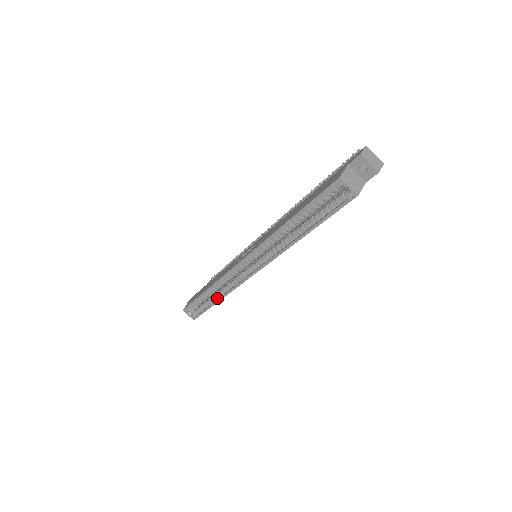
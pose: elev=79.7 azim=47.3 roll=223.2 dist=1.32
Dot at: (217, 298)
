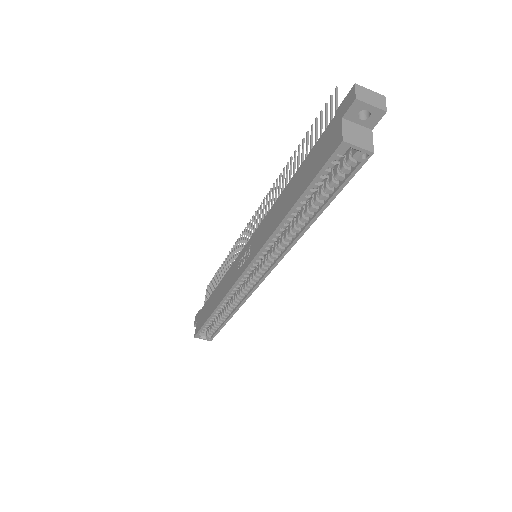
Dot at: (229, 314)
